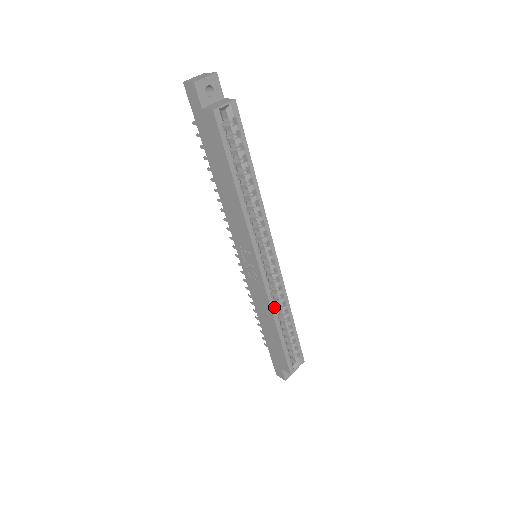
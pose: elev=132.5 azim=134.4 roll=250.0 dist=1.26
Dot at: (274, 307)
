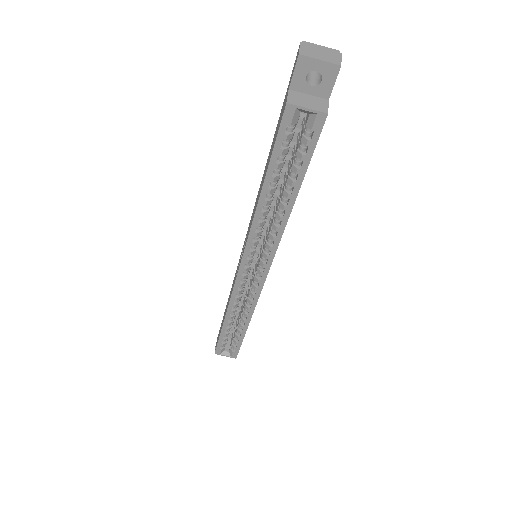
Dot at: (233, 305)
